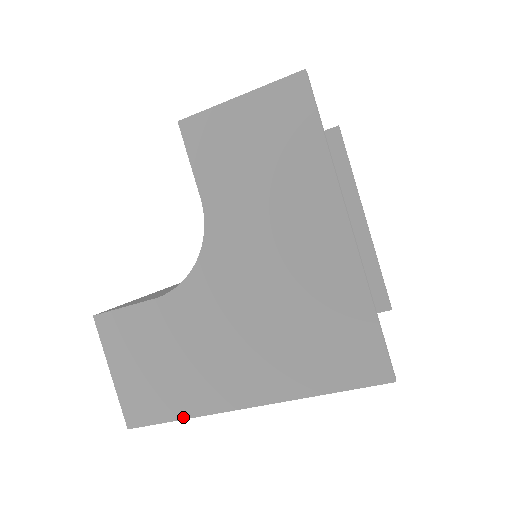
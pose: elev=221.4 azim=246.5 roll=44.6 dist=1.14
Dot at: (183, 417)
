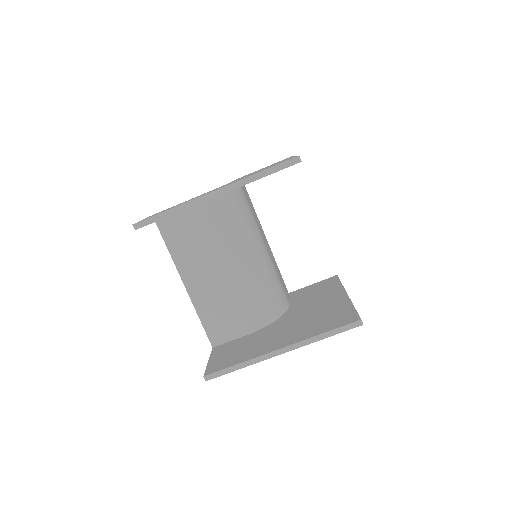
Dot at: (172, 208)
